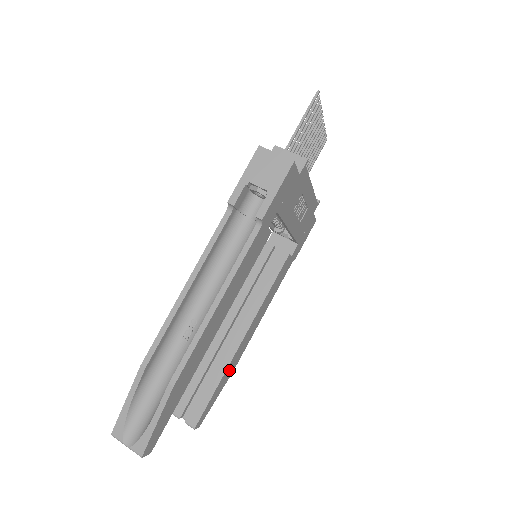
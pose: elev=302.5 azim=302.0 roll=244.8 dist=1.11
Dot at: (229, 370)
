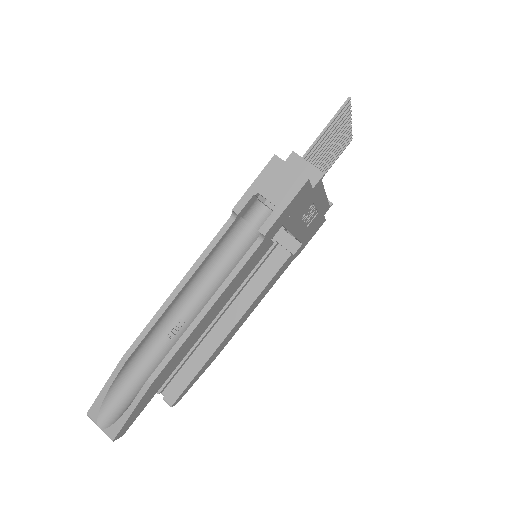
Dot at: (213, 356)
